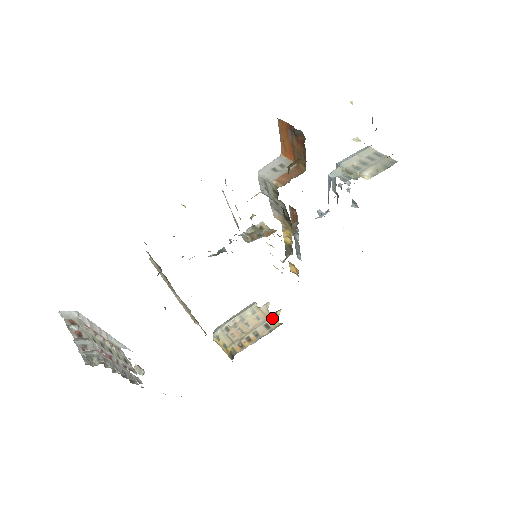
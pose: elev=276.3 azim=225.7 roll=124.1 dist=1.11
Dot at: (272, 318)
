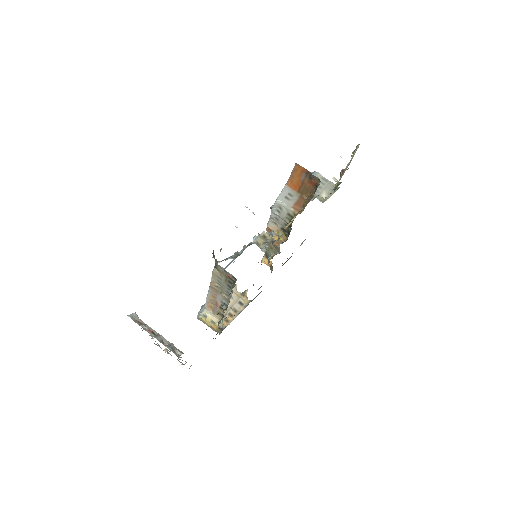
Dot at: (243, 297)
